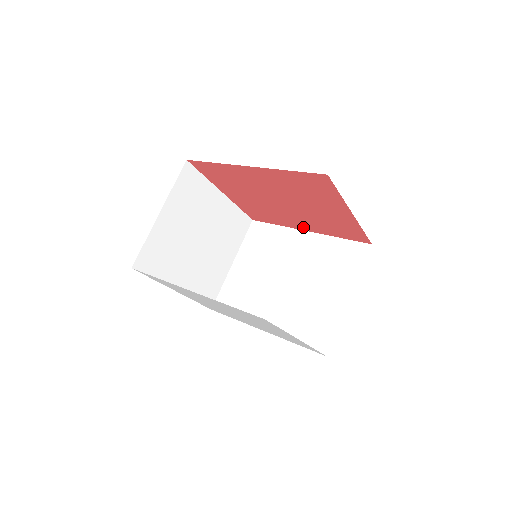
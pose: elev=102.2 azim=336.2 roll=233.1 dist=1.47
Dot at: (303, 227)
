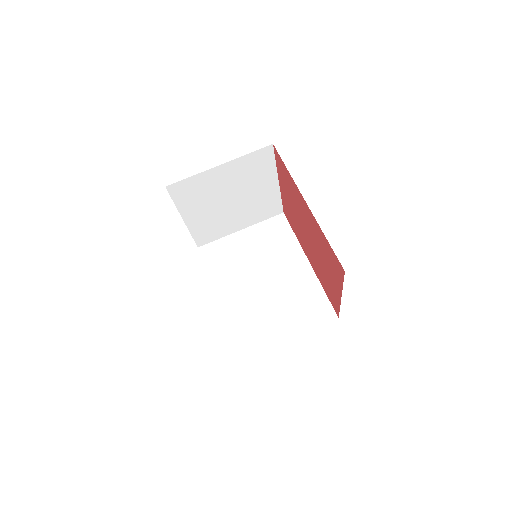
Dot at: (309, 258)
